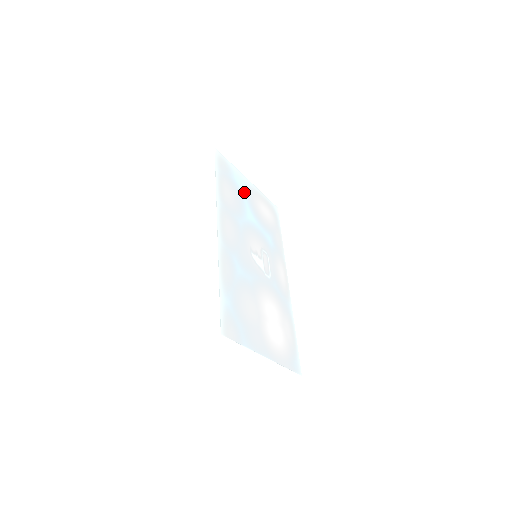
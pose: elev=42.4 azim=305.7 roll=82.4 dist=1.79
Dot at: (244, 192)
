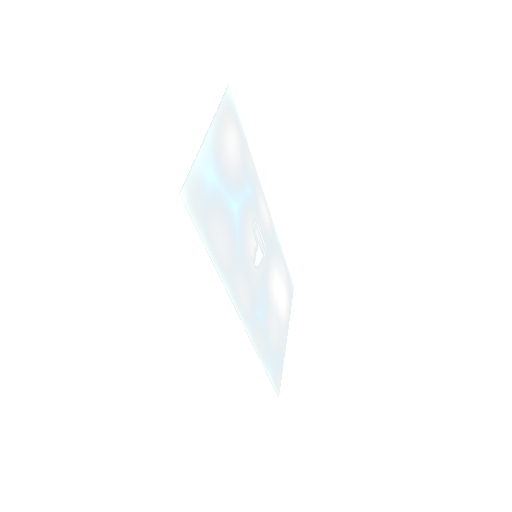
Dot at: (218, 180)
